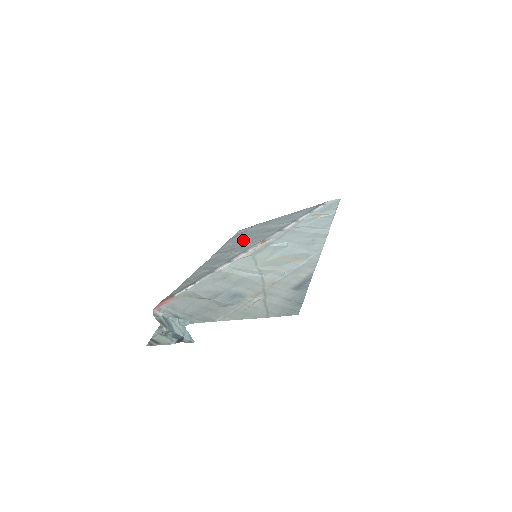
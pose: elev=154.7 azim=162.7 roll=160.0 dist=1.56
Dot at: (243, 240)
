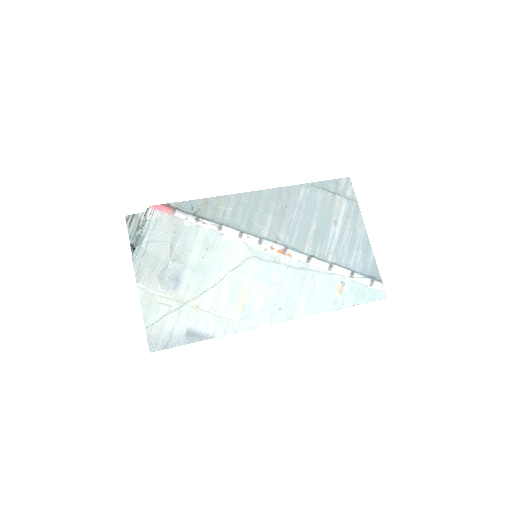
Dot at: (304, 211)
